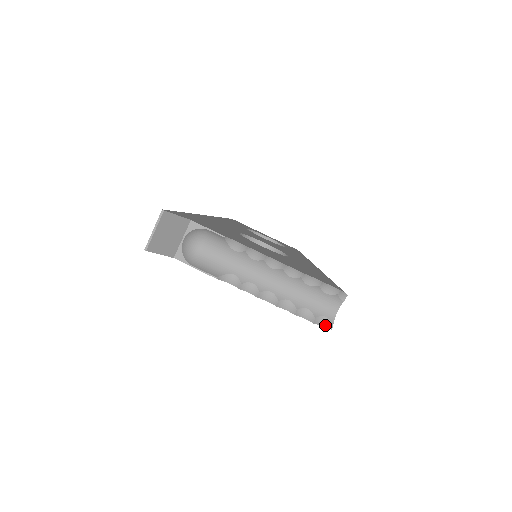
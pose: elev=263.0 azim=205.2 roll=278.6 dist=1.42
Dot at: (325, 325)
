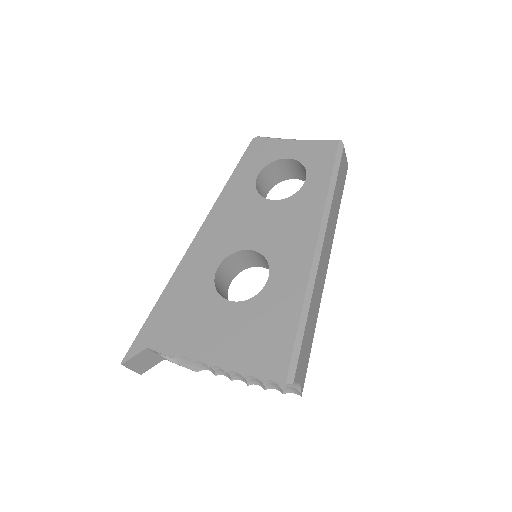
Dot at: (295, 392)
